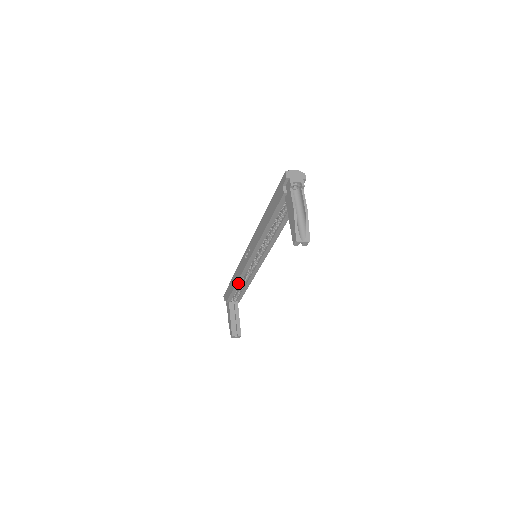
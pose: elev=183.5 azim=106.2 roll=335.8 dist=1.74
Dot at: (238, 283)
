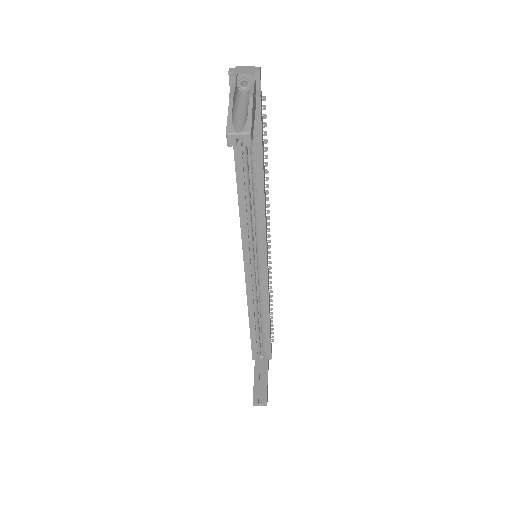
Dot at: (251, 314)
